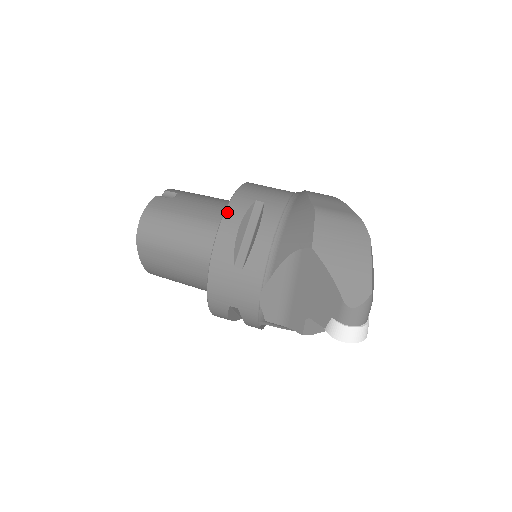
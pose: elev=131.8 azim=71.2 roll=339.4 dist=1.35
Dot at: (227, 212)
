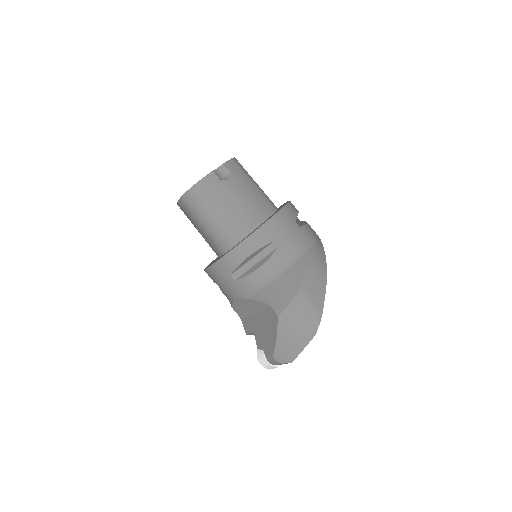
Dot at: (249, 239)
